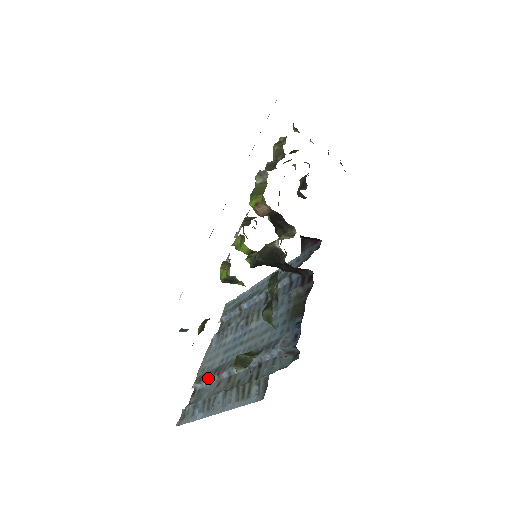
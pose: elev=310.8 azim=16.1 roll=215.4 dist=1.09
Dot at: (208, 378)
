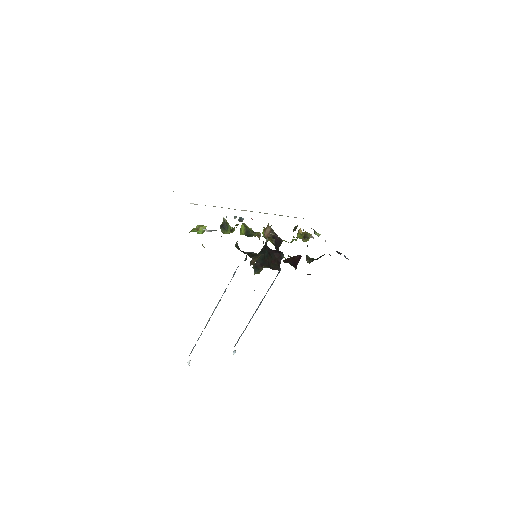
Dot at: (199, 337)
